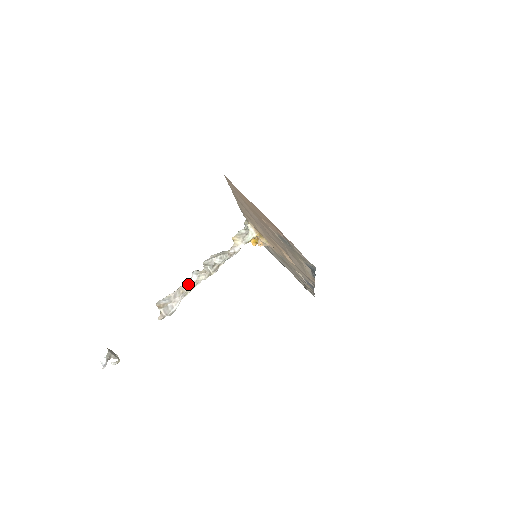
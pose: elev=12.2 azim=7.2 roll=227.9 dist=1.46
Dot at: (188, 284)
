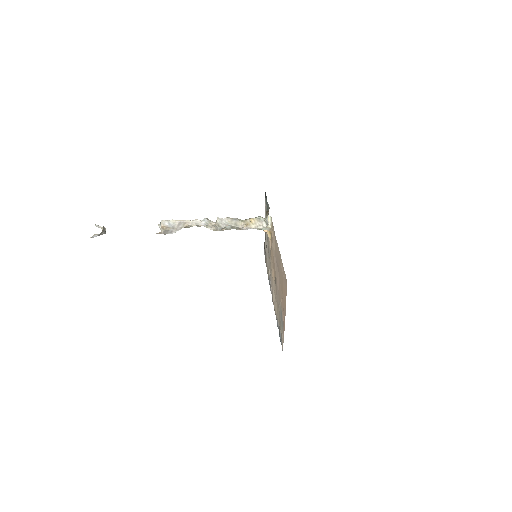
Dot at: (195, 224)
